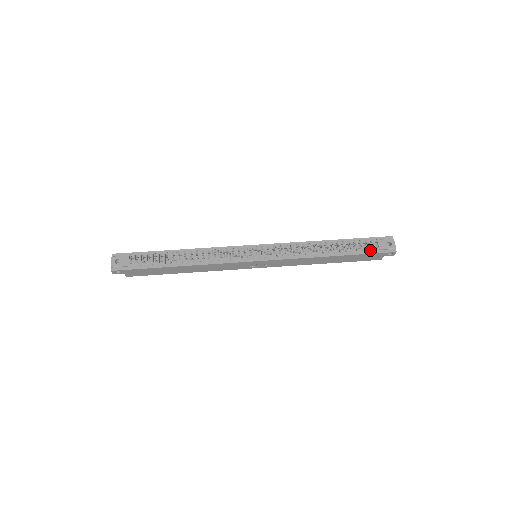
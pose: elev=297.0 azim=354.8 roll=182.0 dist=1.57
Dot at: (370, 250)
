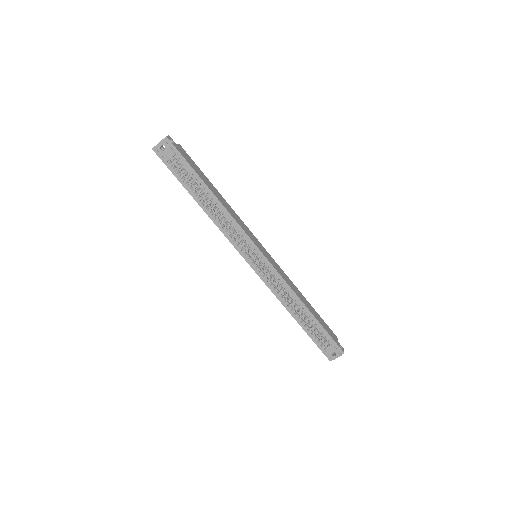
Dot at: (319, 342)
